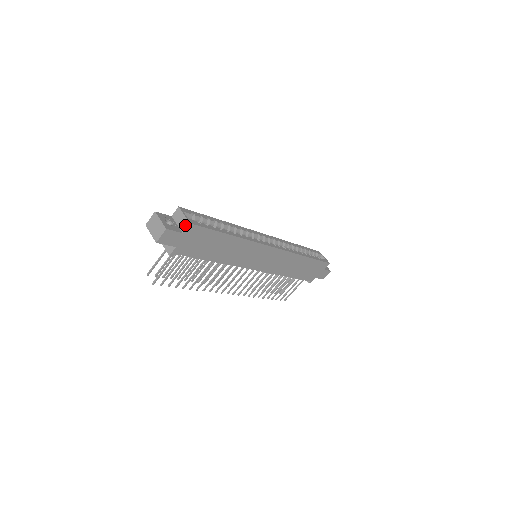
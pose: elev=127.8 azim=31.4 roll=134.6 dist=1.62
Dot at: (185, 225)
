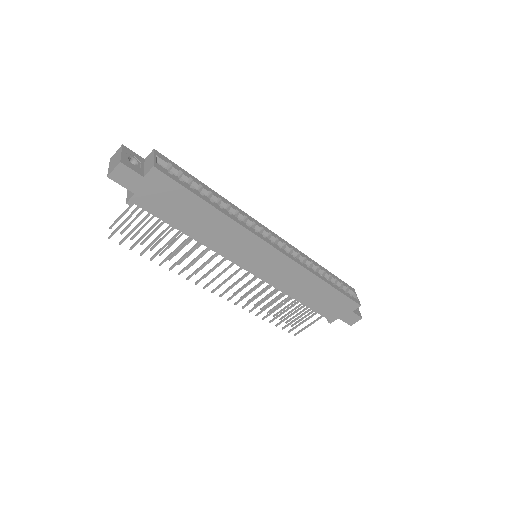
Dot at: (149, 168)
